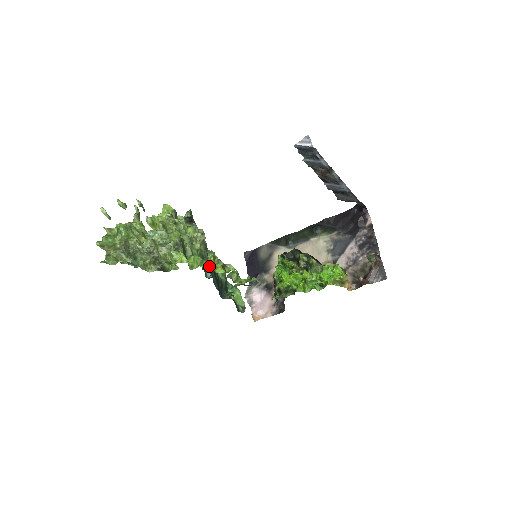
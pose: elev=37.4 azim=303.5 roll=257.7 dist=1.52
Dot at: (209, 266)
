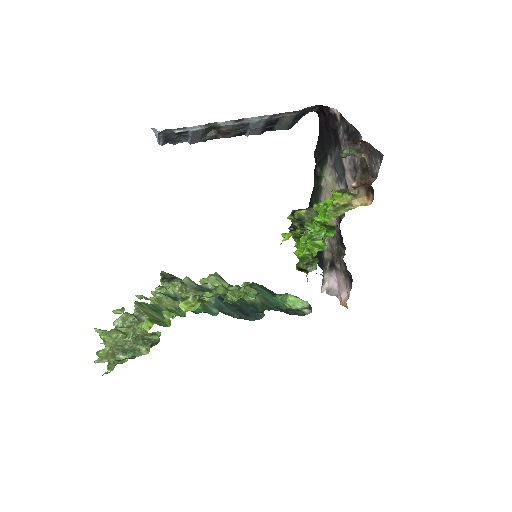
Dot at: (183, 311)
